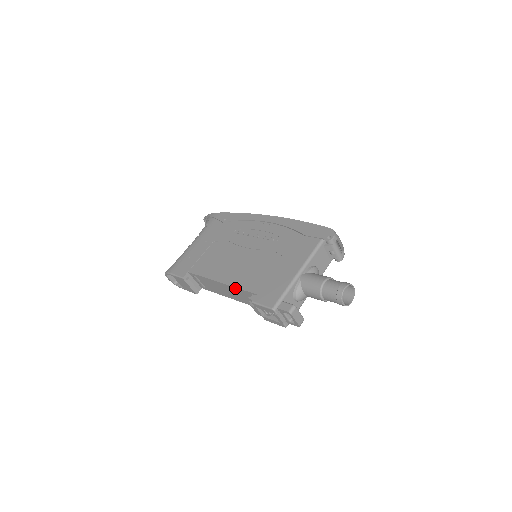
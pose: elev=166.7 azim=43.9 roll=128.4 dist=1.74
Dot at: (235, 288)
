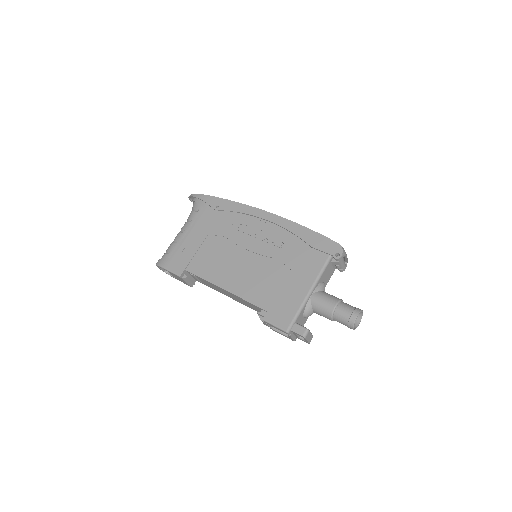
Dot at: (242, 299)
